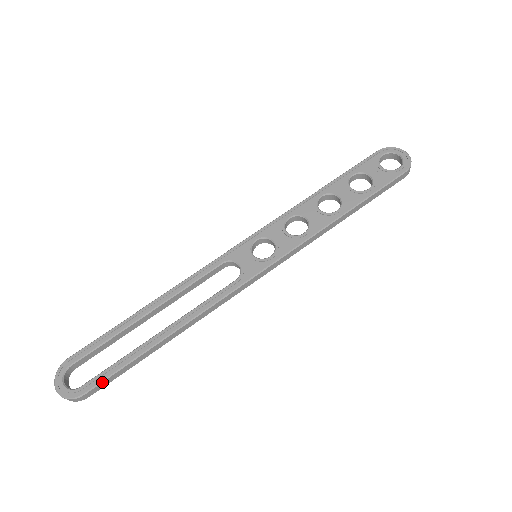
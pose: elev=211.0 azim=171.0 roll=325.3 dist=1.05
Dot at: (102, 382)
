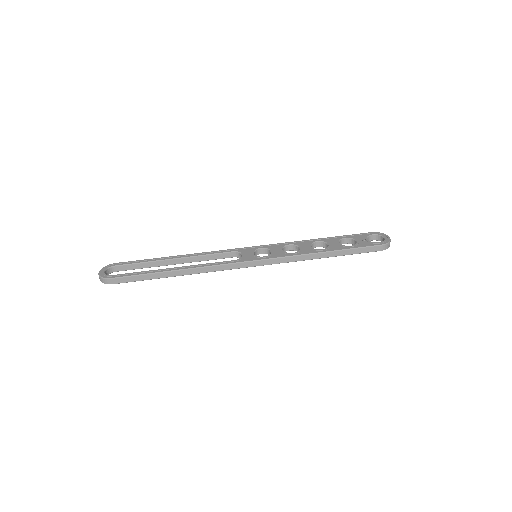
Dot at: (125, 277)
